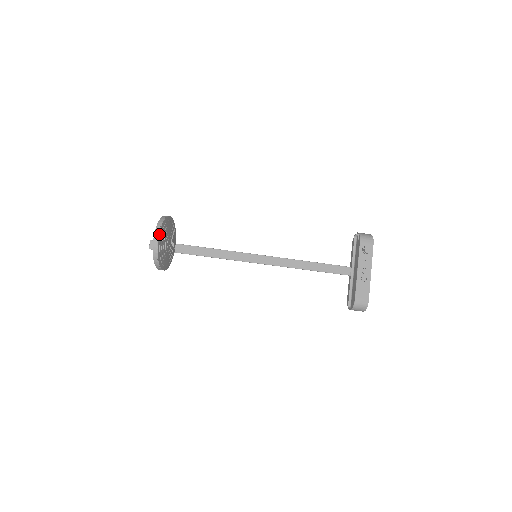
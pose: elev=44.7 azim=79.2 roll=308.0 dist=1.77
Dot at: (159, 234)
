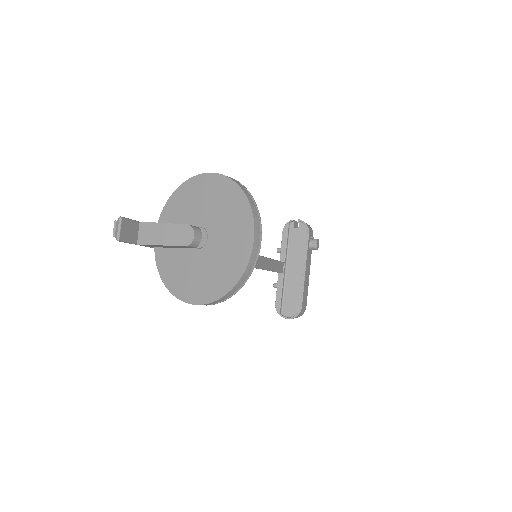
Dot at: (260, 229)
